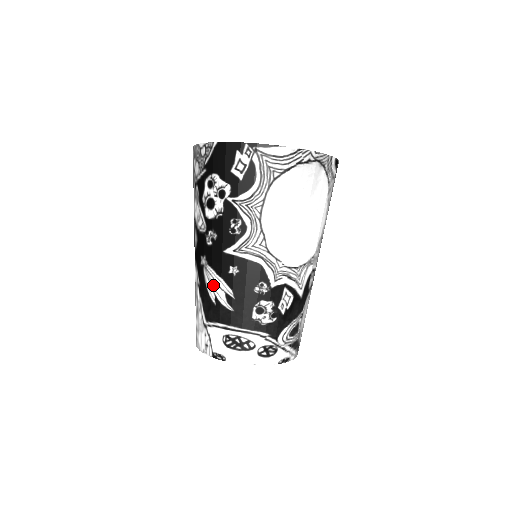
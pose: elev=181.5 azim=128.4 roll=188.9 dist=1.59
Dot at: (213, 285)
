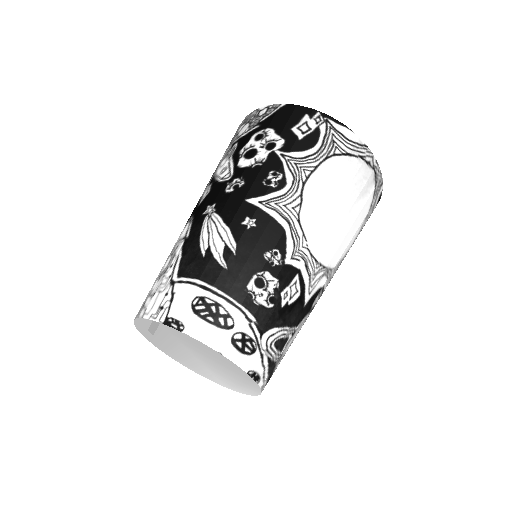
Dot at: (212, 234)
